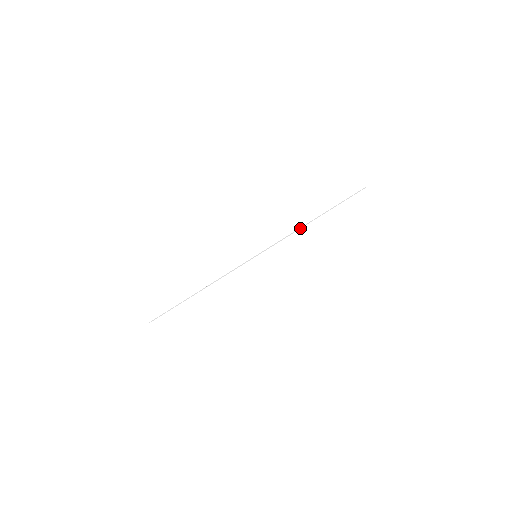
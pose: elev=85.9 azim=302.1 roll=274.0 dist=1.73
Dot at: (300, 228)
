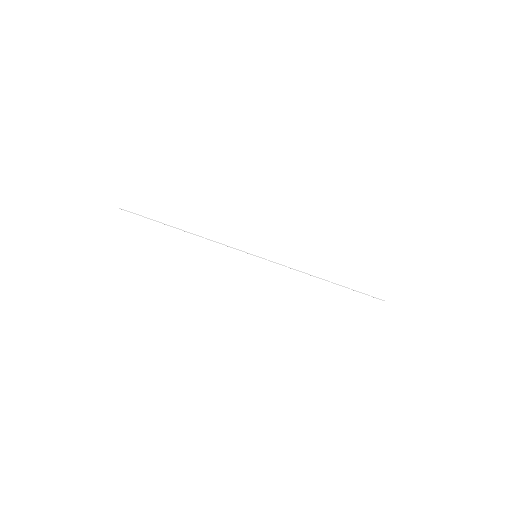
Dot at: (309, 274)
